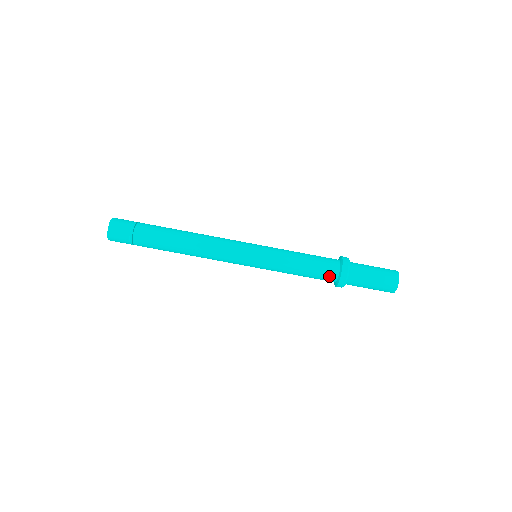
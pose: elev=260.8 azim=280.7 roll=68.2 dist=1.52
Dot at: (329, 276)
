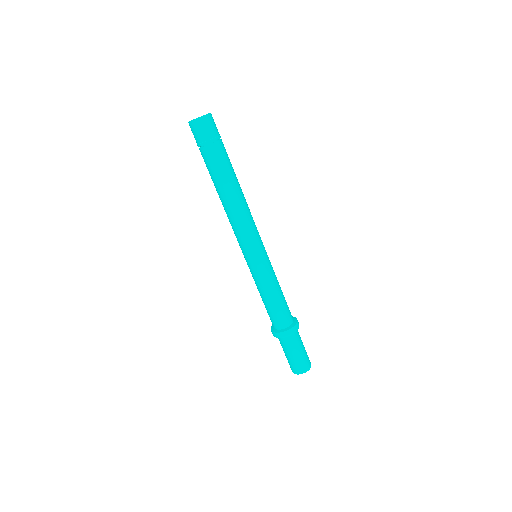
Dot at: (272, 322)
